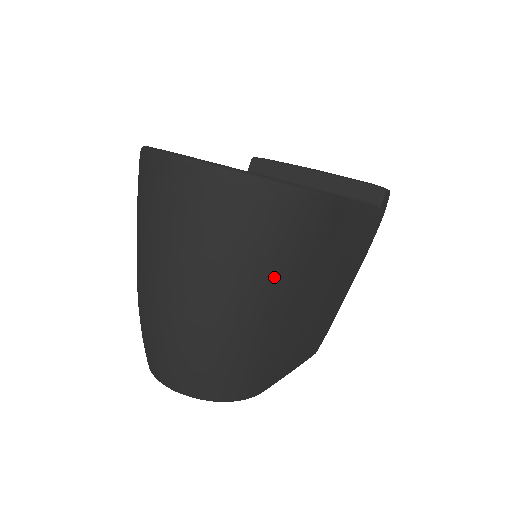
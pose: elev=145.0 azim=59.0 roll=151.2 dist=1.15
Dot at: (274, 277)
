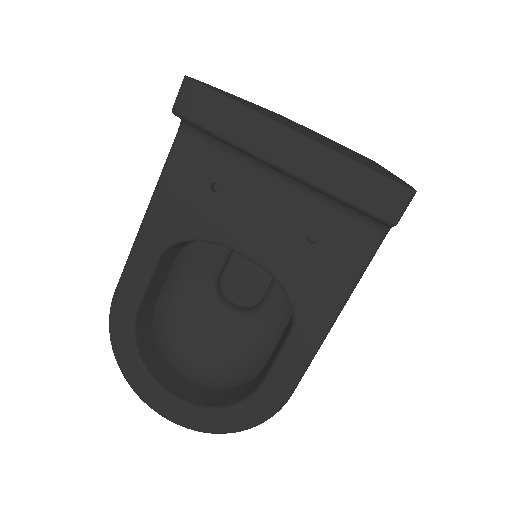
Dot at: occluded
